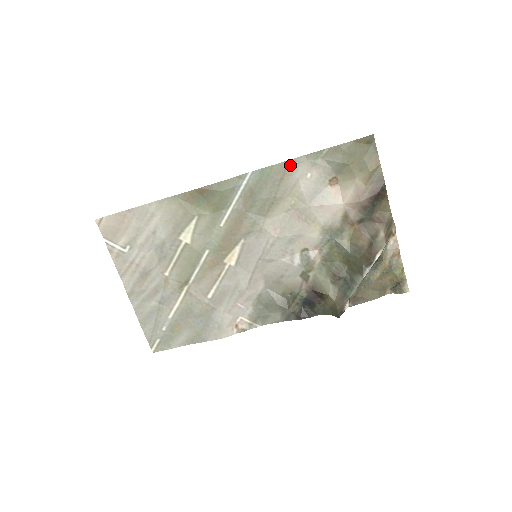
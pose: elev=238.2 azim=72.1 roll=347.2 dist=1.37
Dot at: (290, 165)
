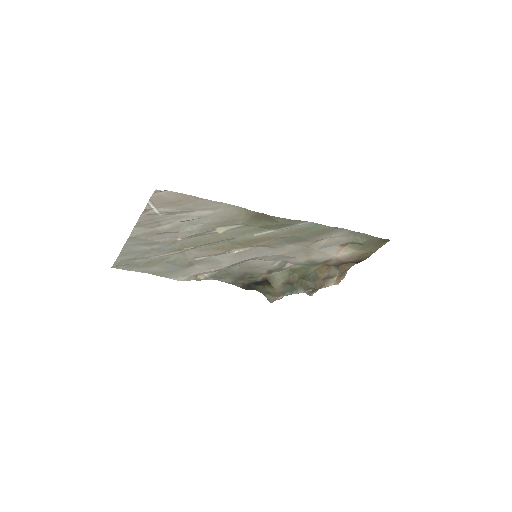
Dot at: (336, 230)
